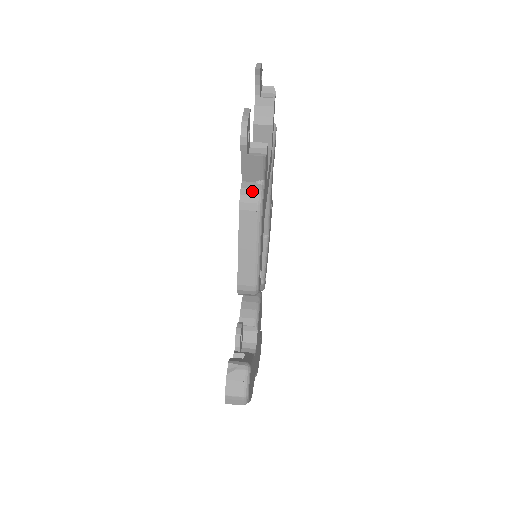
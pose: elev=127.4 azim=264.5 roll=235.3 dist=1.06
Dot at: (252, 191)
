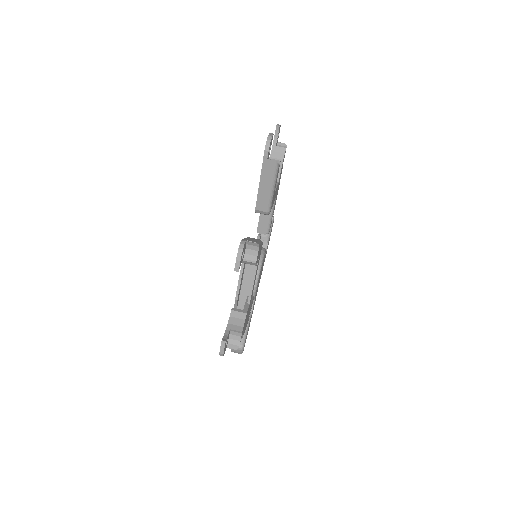
Dot at: occluded
